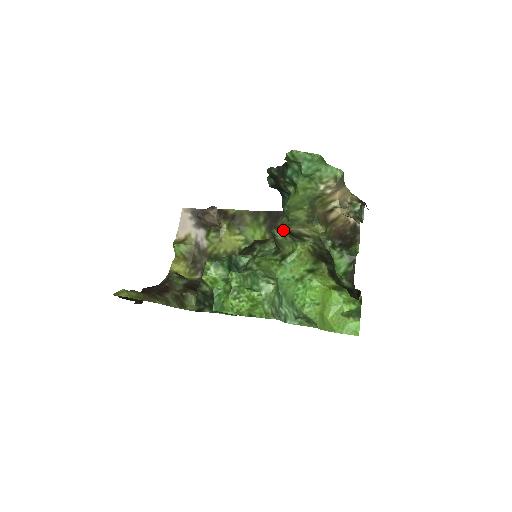
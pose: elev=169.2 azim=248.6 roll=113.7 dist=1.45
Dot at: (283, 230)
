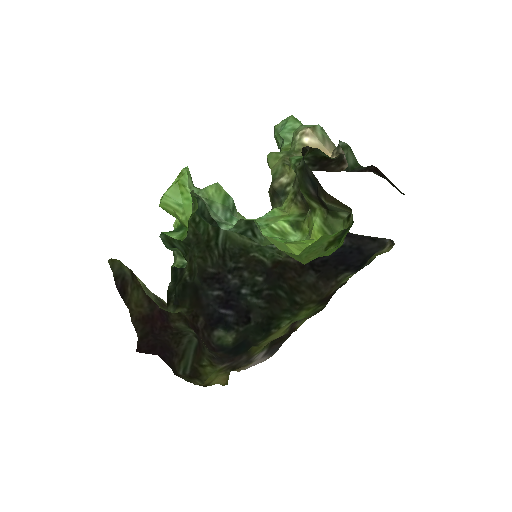
Dot at: (273, 200)
